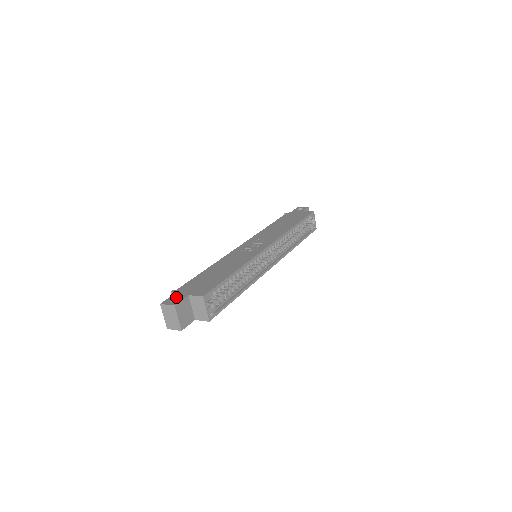
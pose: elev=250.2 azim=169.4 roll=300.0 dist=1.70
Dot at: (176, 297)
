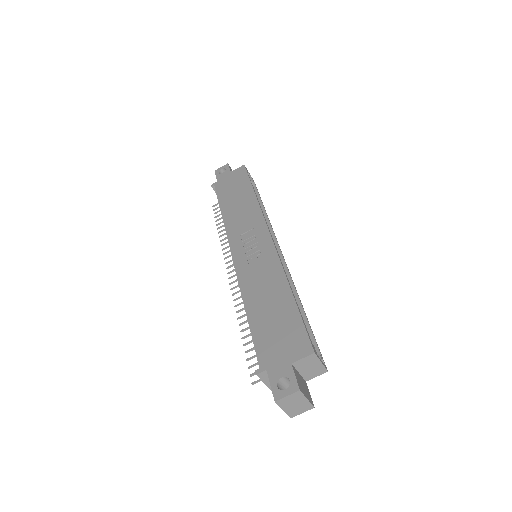
Dot at: (280, 377)
